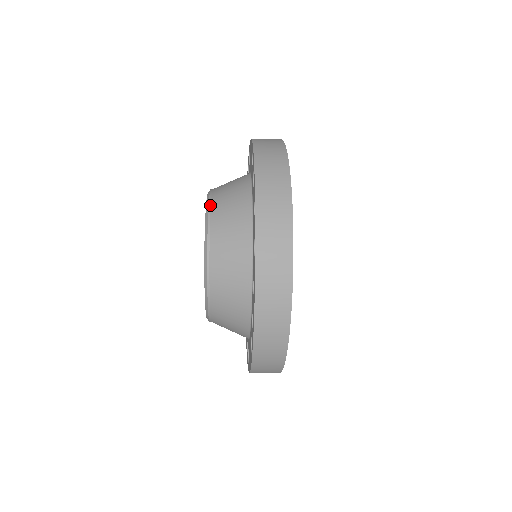
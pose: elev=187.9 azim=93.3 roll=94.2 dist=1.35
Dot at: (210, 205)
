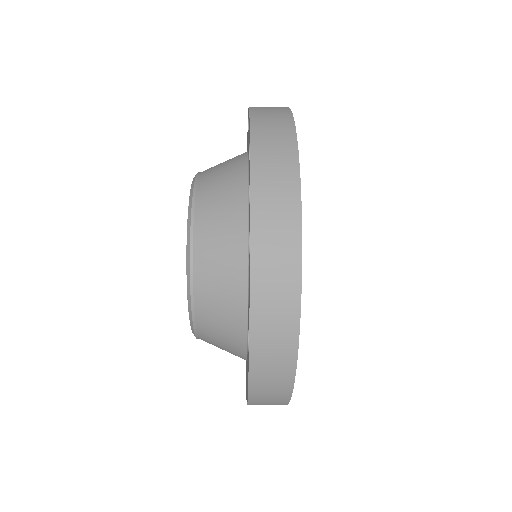
Dot at: (192, 273)
